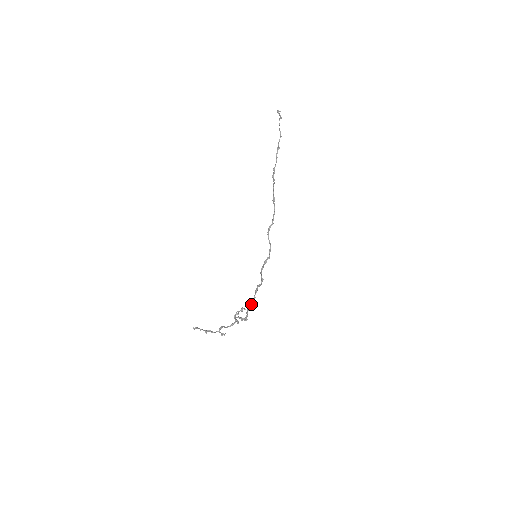
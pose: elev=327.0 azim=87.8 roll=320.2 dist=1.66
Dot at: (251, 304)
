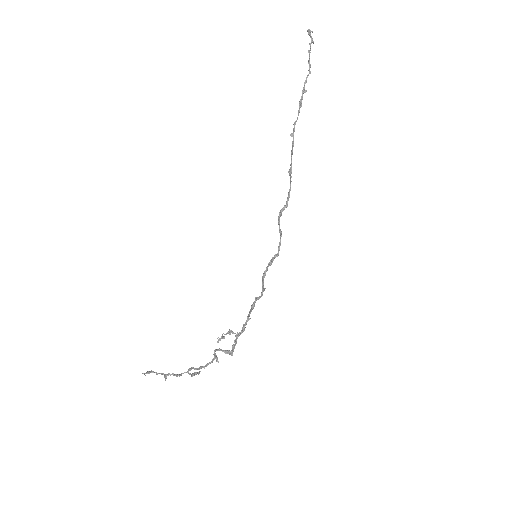
Dot at: (243, 327)
